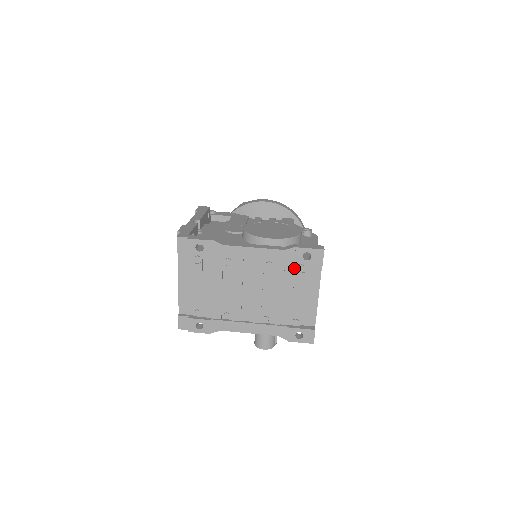
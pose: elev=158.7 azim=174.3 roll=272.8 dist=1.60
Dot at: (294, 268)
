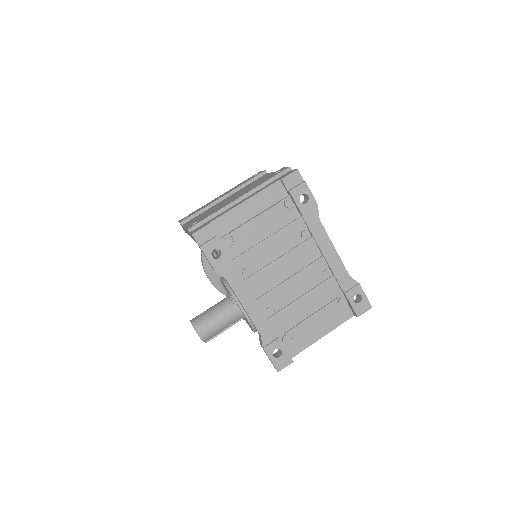
Dot at: (336, 296)
